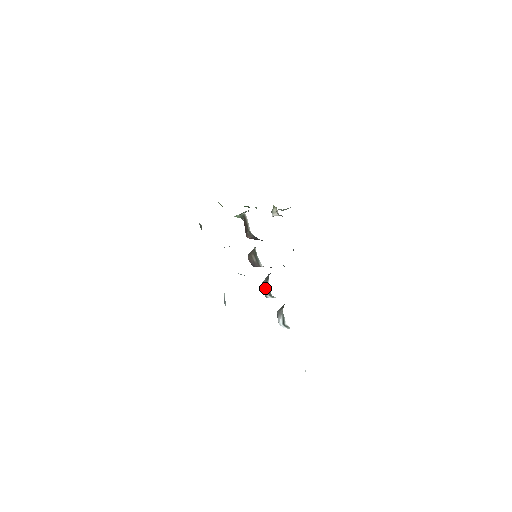
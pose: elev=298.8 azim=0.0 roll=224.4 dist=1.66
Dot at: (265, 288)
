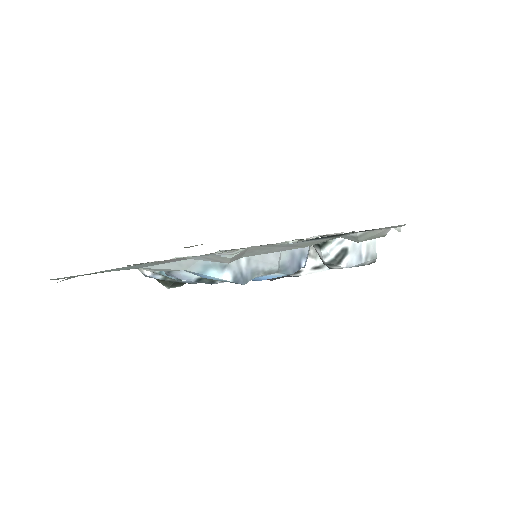
Dot at: occluded
